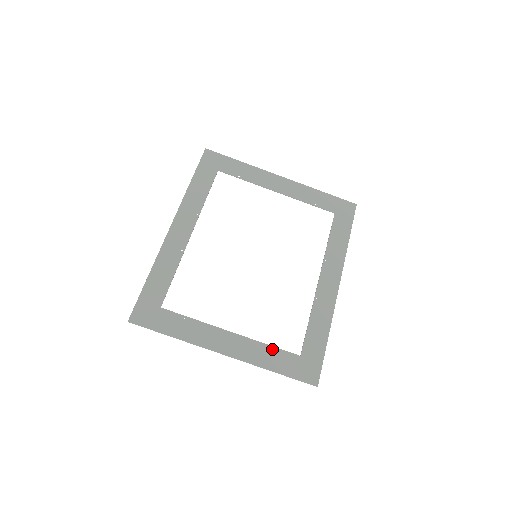
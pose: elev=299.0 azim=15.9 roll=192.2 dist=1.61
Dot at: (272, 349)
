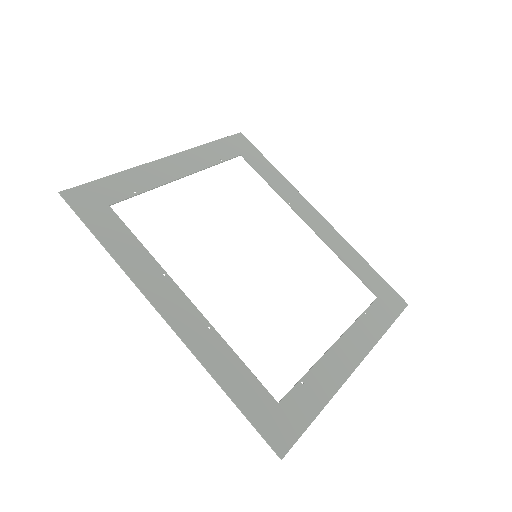
Dot at: (365, 316)
